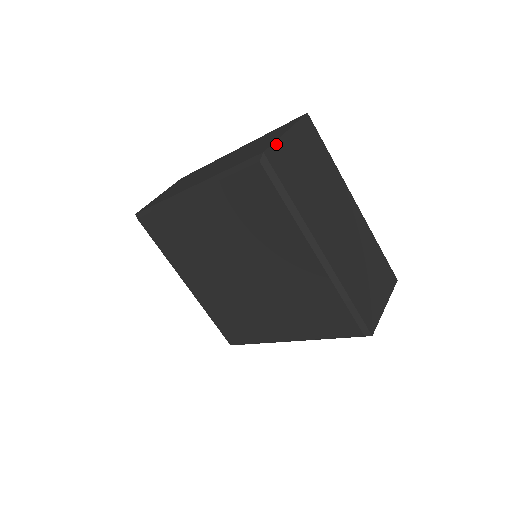
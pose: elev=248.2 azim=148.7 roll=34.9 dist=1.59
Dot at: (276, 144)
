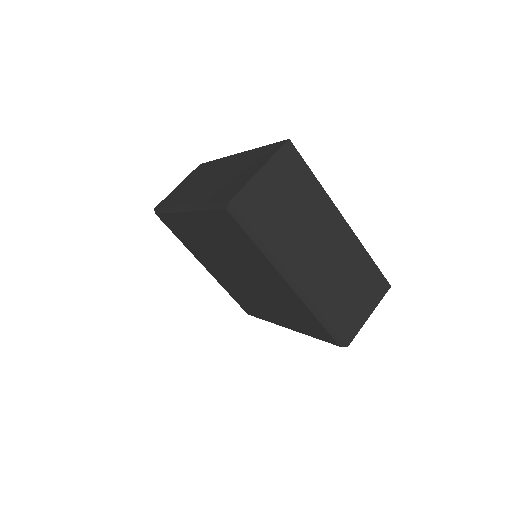
Dot at: (245, 188)
